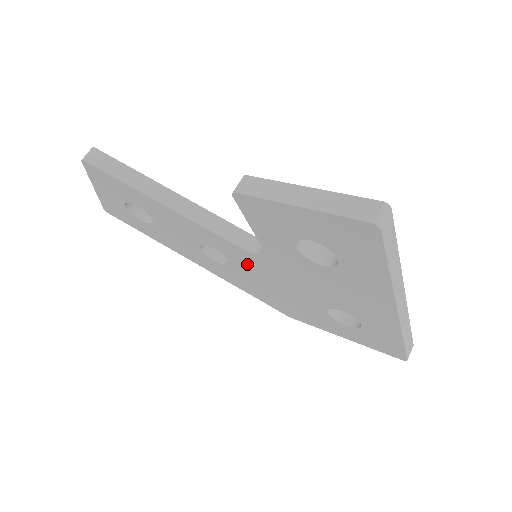
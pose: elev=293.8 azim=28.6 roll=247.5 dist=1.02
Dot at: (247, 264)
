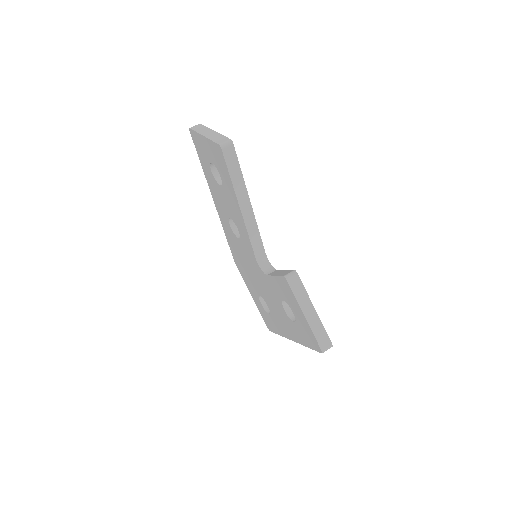
Dot at: (248, 254)
